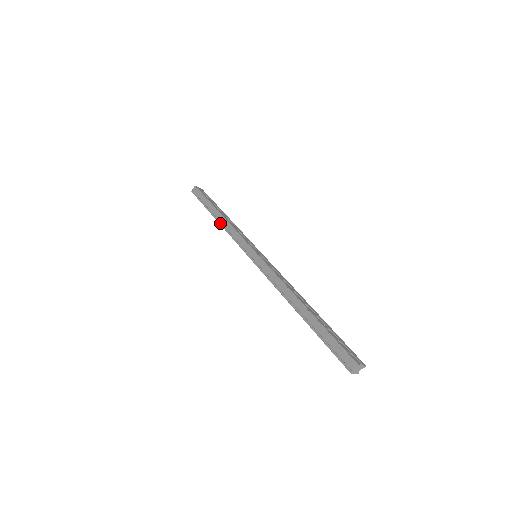
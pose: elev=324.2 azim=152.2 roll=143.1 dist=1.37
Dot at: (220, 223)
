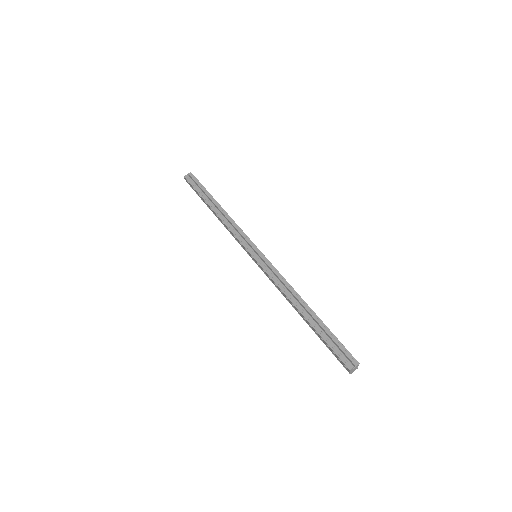
Dot at: (219, 220)
